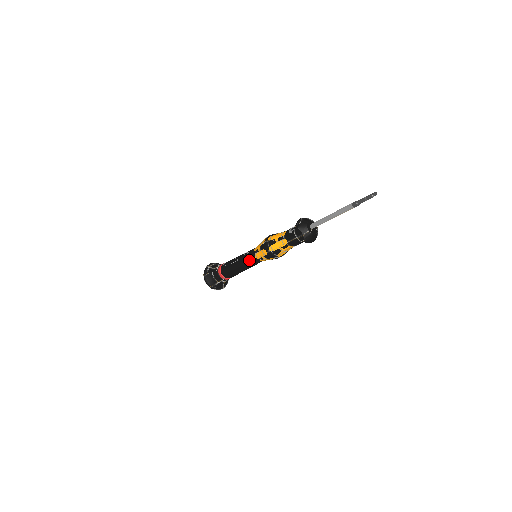
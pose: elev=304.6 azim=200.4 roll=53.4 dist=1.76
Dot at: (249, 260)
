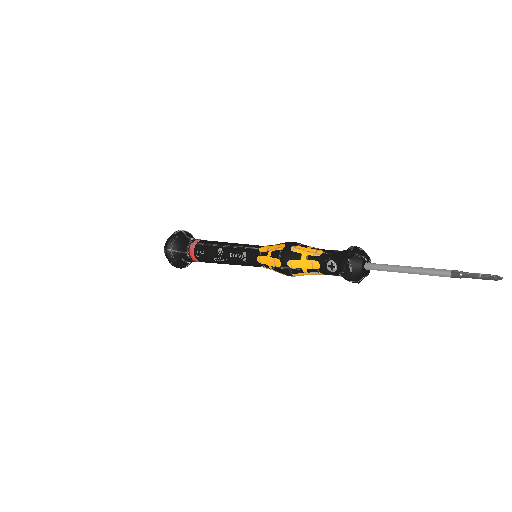
Dot at: occluded
